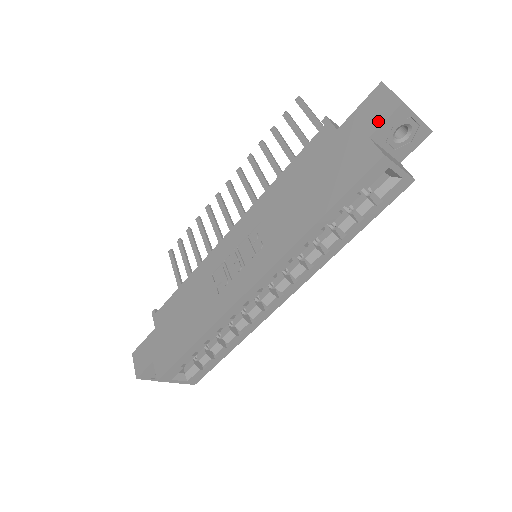
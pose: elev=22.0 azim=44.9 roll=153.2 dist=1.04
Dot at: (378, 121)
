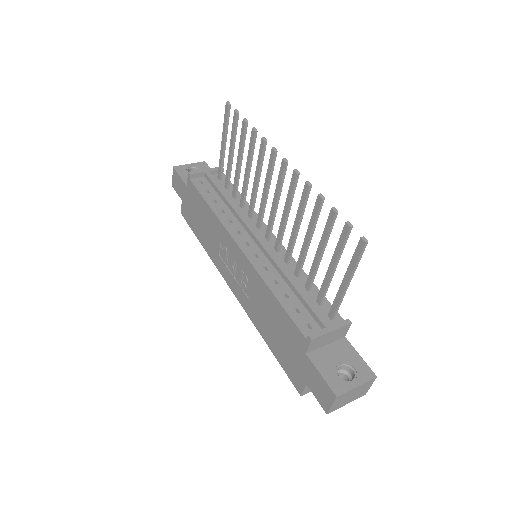
Dot at: (315, 393)
